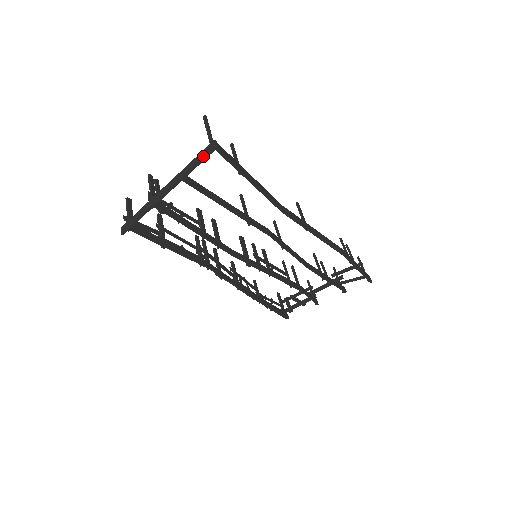
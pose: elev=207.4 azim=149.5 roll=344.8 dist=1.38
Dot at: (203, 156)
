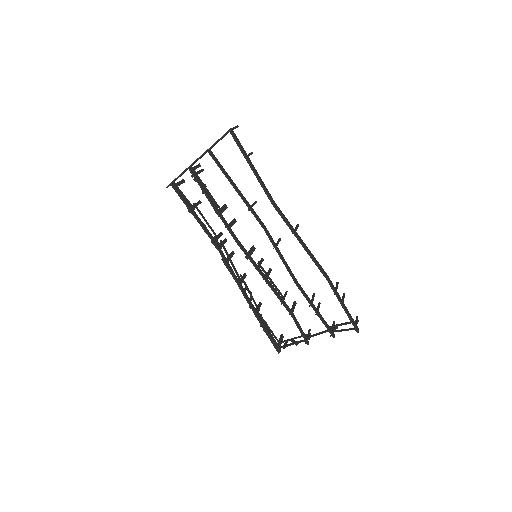
Dot at: (222, 136)
